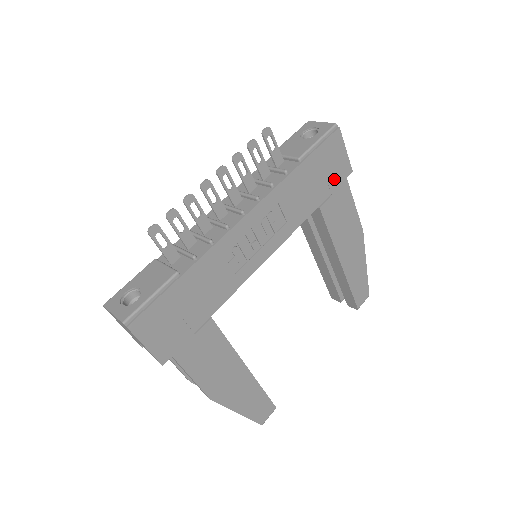
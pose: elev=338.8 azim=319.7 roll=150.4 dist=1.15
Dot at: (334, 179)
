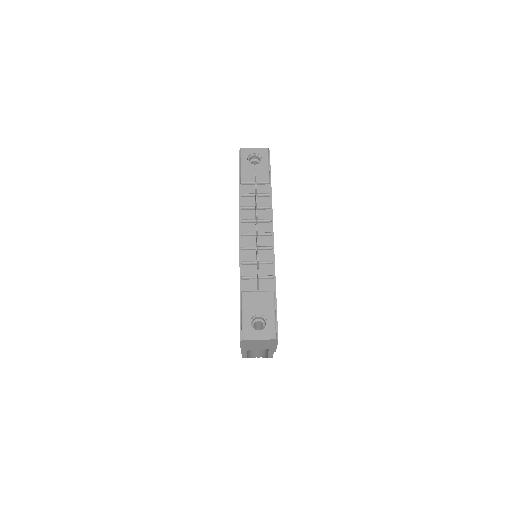
Dot at: occluded
